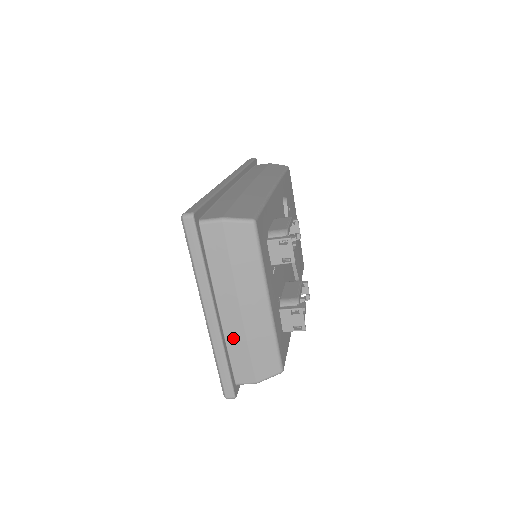
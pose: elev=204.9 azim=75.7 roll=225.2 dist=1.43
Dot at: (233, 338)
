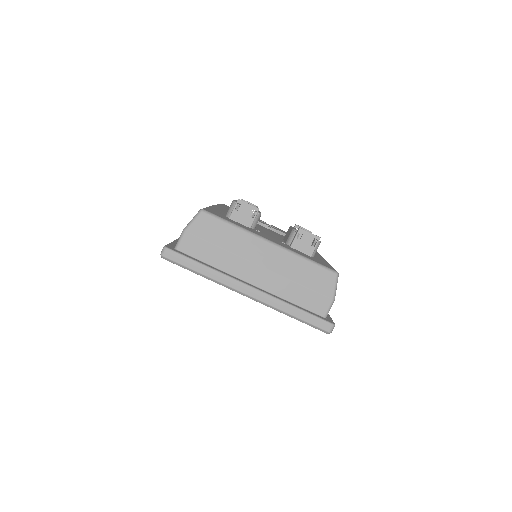
Dot at: (281, 290)
